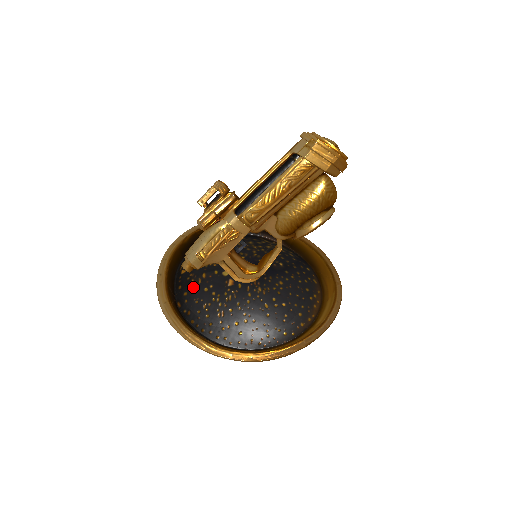
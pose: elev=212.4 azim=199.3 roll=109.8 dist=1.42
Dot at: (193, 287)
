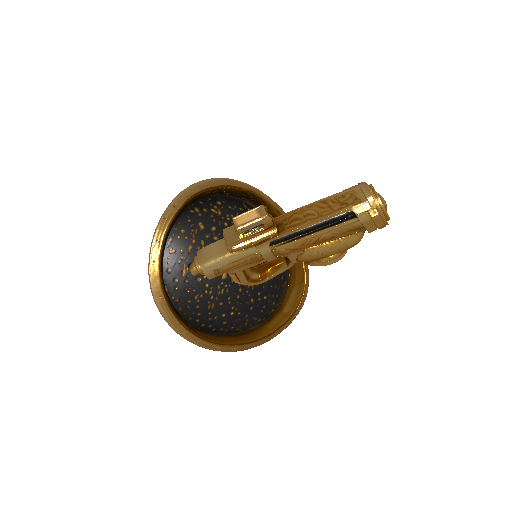
Dot at: (185, 274)
